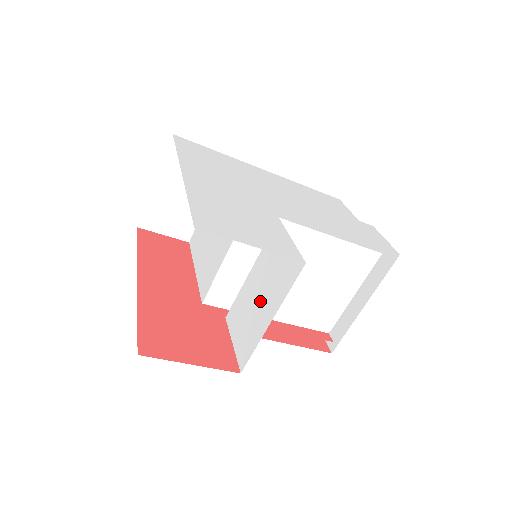
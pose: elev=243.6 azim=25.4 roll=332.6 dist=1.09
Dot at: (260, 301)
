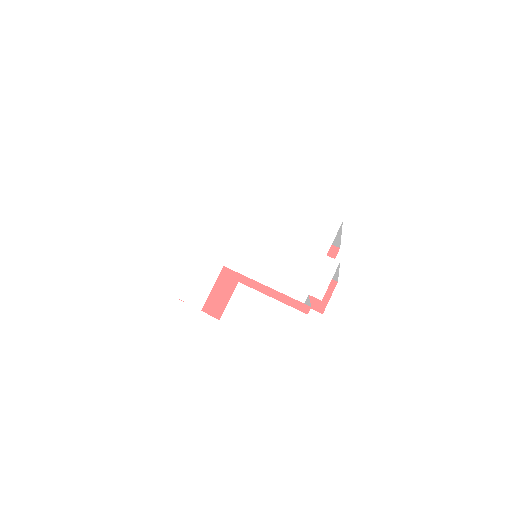
Dot at: occluded
